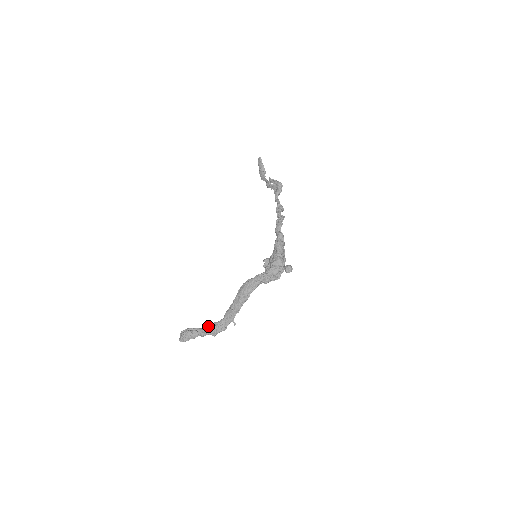
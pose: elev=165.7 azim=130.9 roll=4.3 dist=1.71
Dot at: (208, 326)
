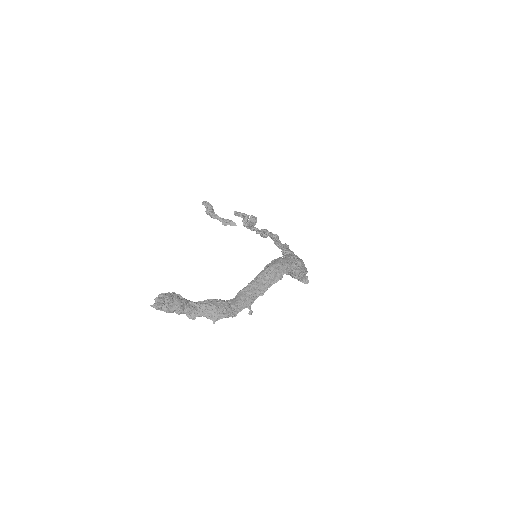
Dot at: (210, 300)
